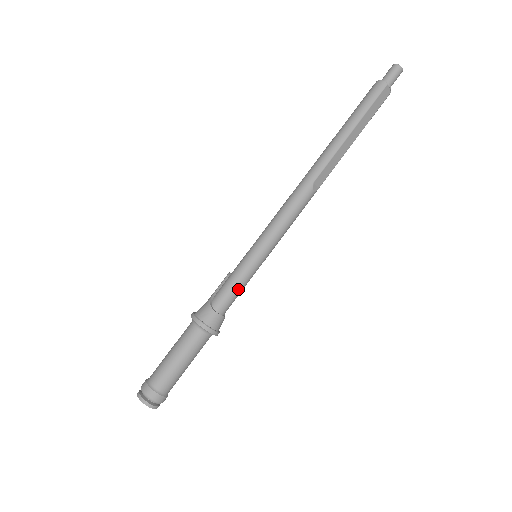
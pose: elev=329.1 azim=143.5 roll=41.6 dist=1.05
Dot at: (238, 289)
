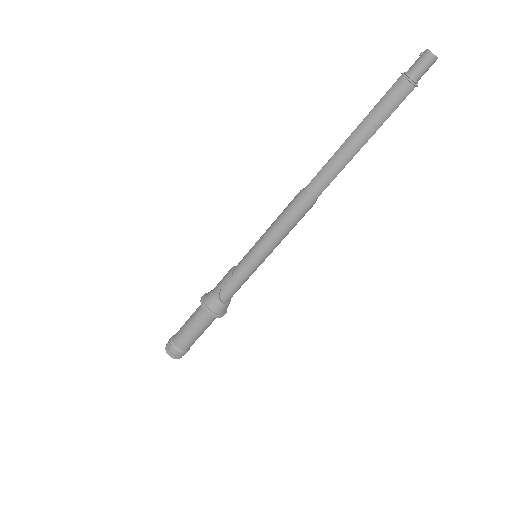
Dot at: occluded
